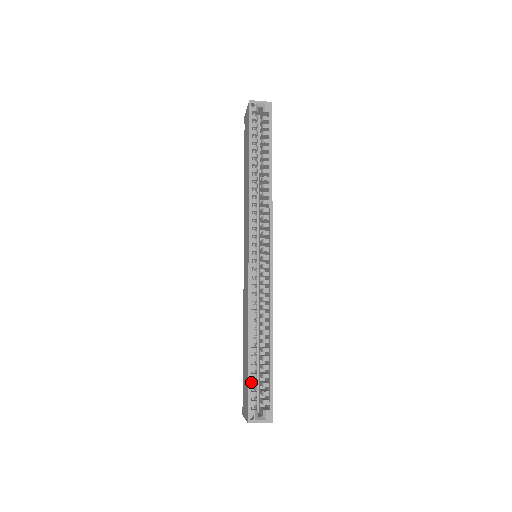
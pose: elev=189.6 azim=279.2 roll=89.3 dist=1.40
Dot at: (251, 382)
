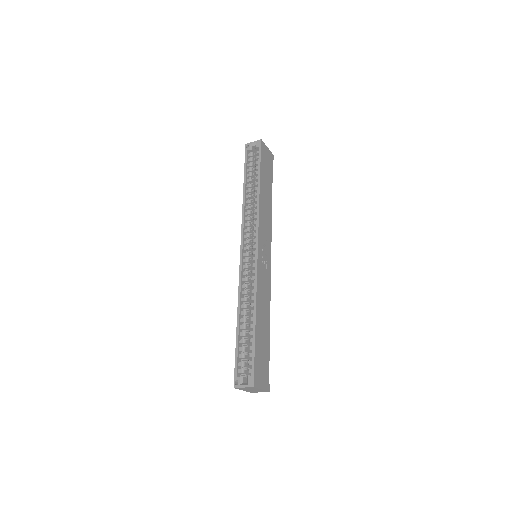
Dot at: (241, 354)
